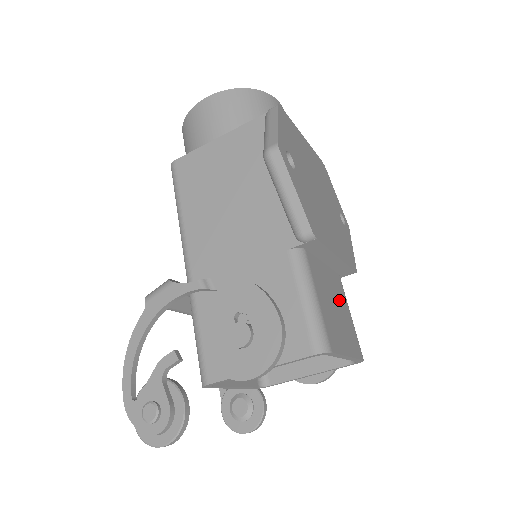
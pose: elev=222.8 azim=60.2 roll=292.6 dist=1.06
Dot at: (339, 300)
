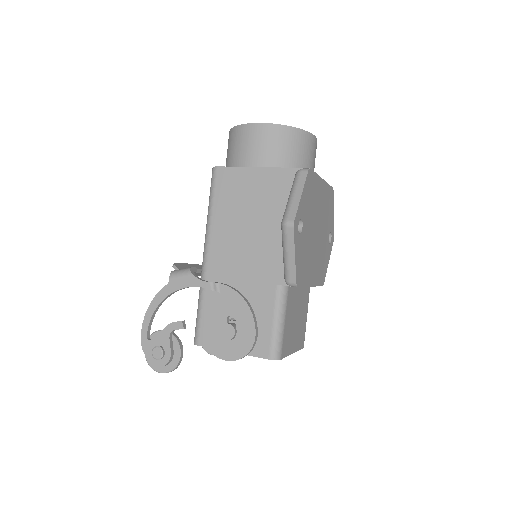
Dot at: (302, 310)
